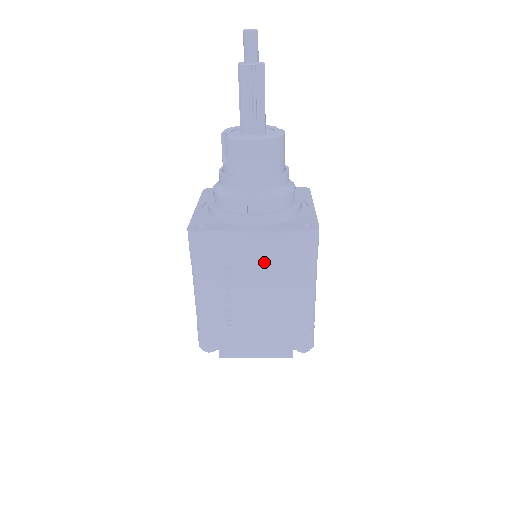
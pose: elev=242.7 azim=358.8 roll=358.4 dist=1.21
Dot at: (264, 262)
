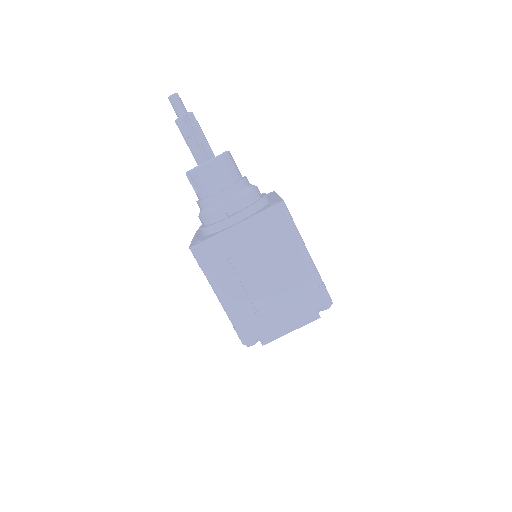
Dot at: (256, 245)
